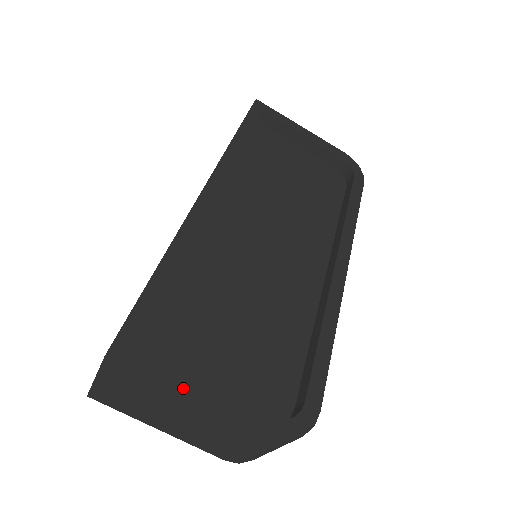
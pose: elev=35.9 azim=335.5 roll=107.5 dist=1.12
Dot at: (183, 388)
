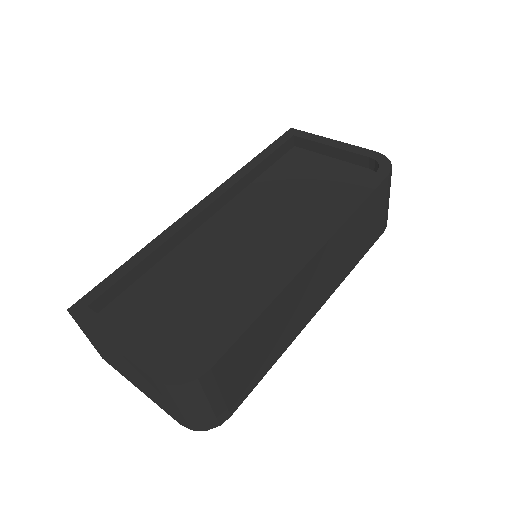
Dot at: (104, 335)
